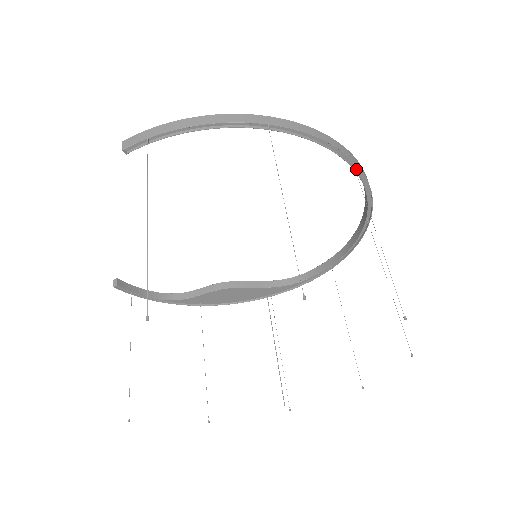
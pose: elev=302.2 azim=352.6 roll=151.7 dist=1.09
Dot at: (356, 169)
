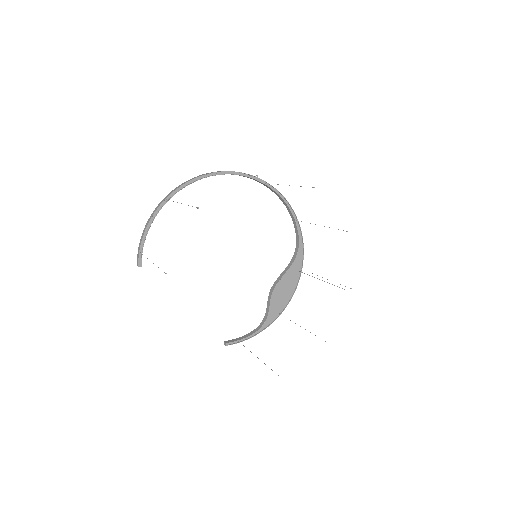
Dot at: (221, 174)
